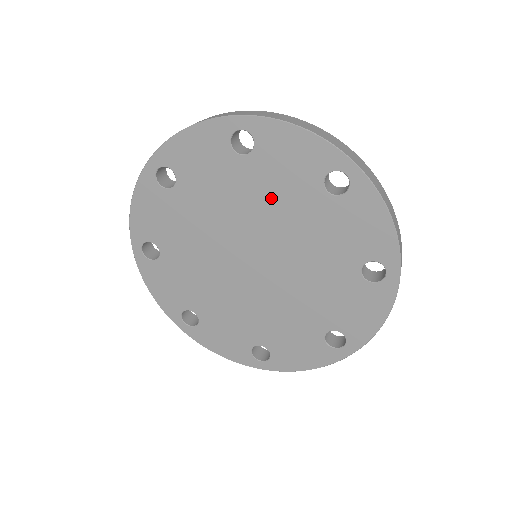
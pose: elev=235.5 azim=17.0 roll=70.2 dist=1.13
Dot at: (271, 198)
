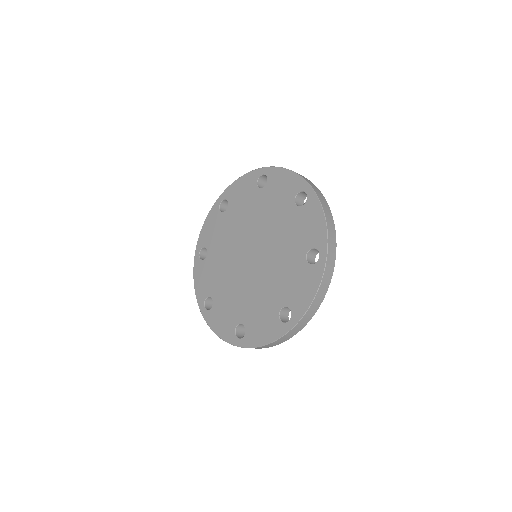
Dot at: (269, 212)
